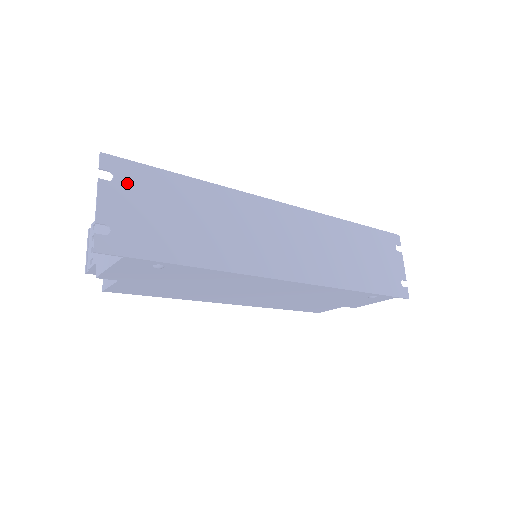
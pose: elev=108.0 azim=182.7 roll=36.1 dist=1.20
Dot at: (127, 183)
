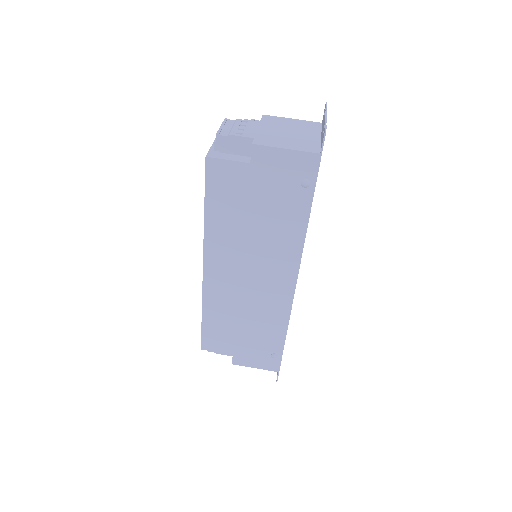
Dot at: occluded
